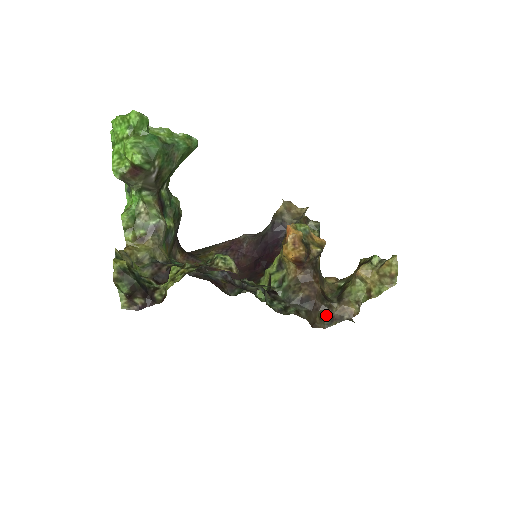
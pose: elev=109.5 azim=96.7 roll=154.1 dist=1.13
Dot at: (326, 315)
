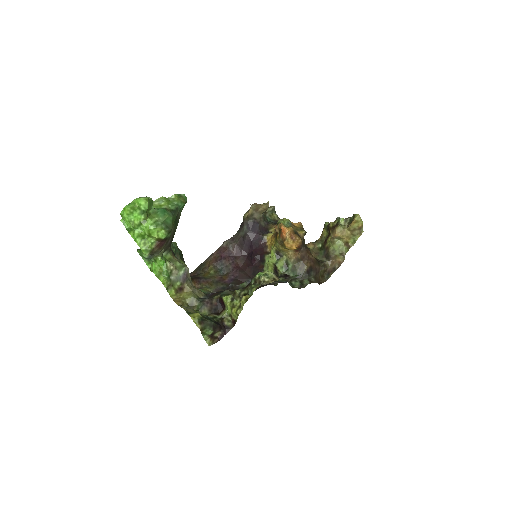
Dot at: (324, 272)
